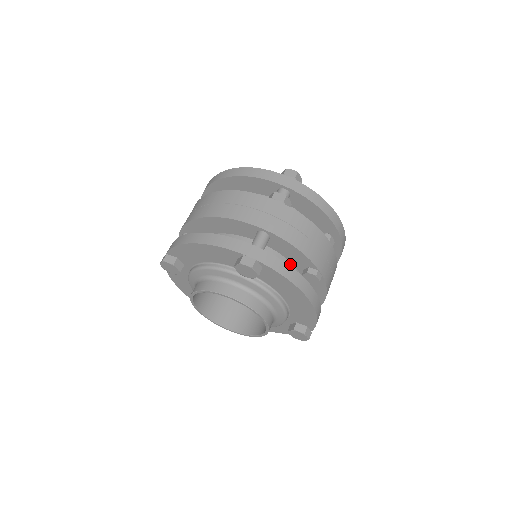
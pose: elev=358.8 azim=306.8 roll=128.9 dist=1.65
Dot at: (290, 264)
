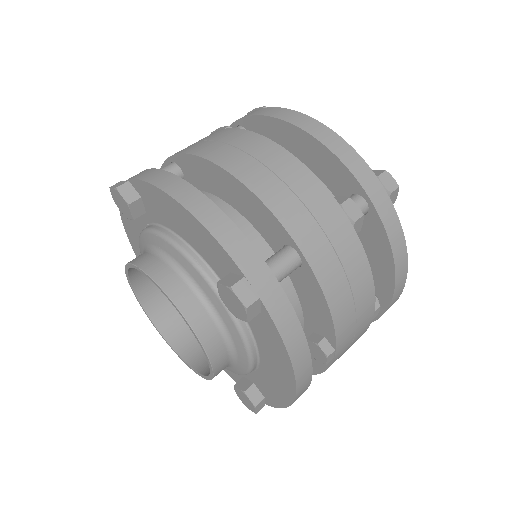
Dot at: (300, 314)
